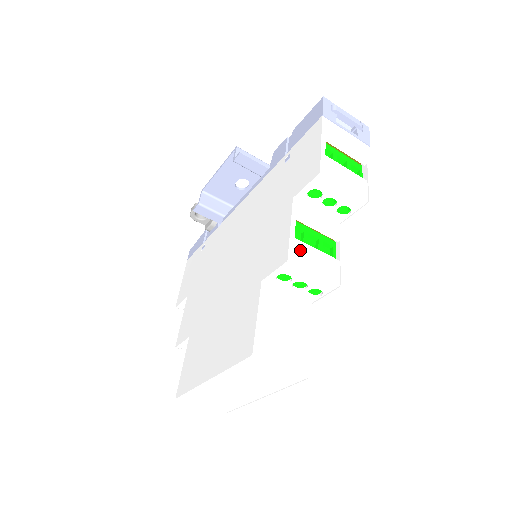
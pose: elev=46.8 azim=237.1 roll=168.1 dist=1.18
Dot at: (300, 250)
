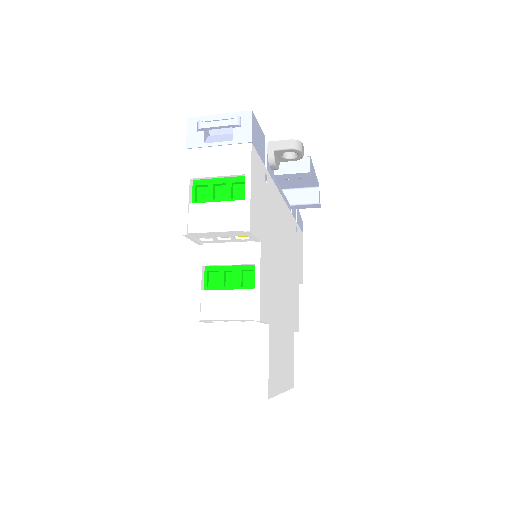
Dot at: (208, 301)
